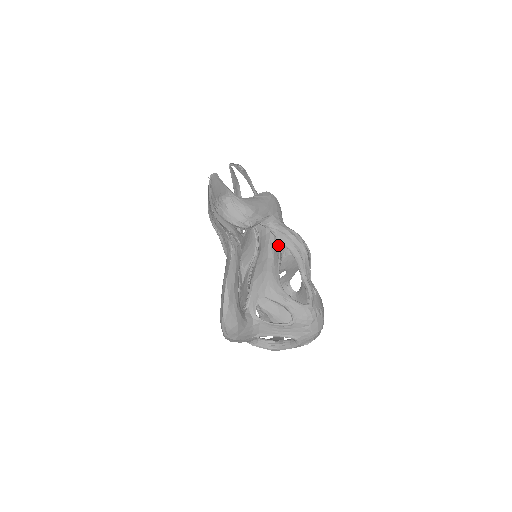
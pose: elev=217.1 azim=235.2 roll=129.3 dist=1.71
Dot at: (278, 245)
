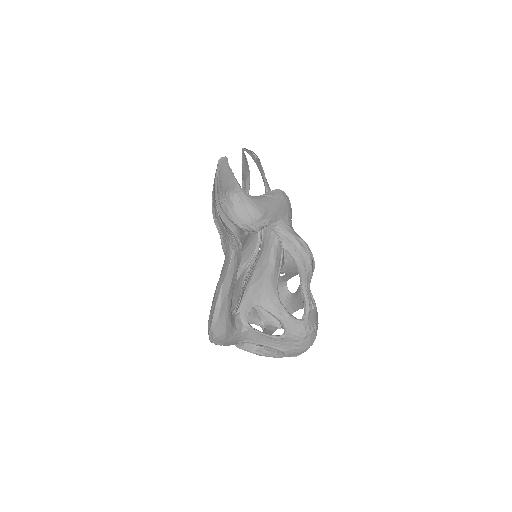
Dot at: (282, 249)
